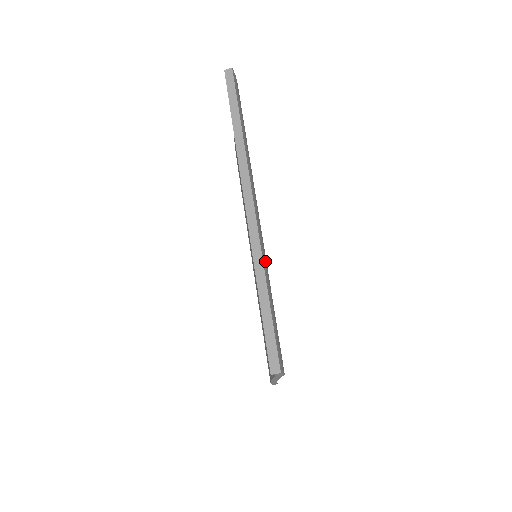
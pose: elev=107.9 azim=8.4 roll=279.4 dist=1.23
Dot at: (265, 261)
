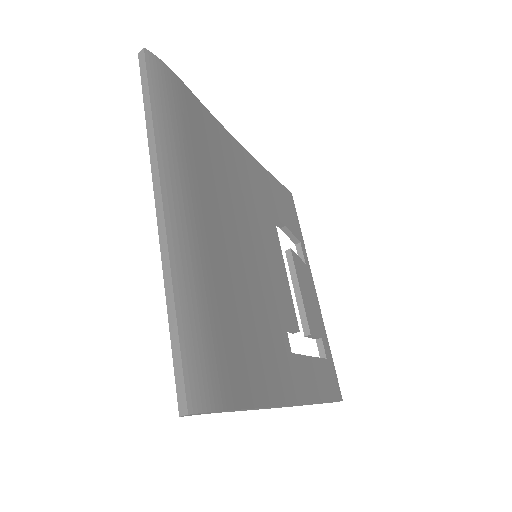
Dot at: (182, 269)
